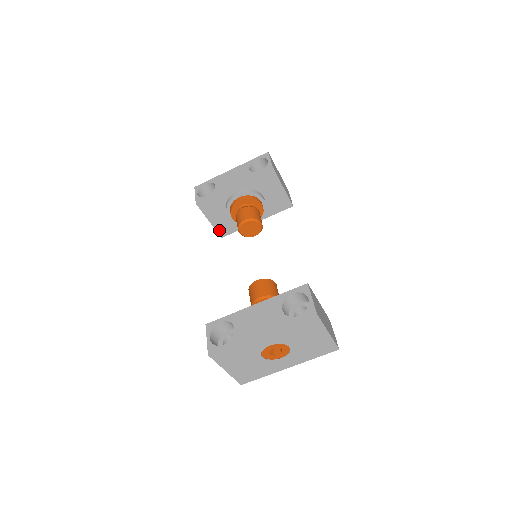
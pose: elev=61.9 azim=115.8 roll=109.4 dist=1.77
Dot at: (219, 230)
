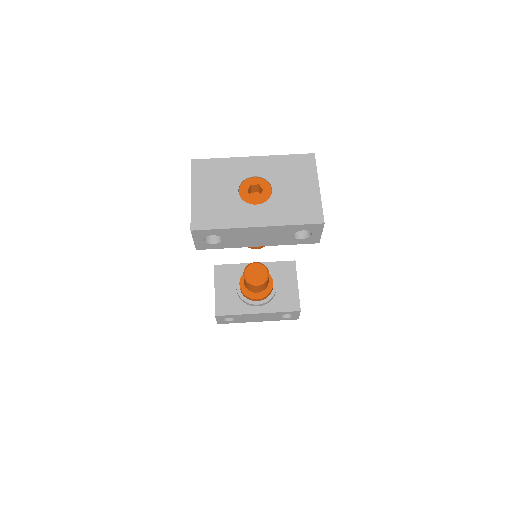
Dot at: (218, 305)
